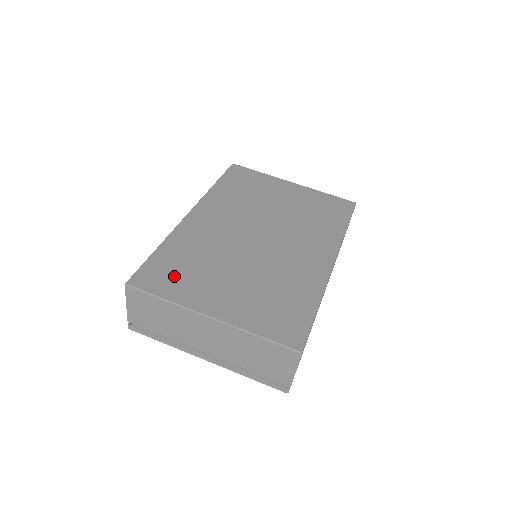
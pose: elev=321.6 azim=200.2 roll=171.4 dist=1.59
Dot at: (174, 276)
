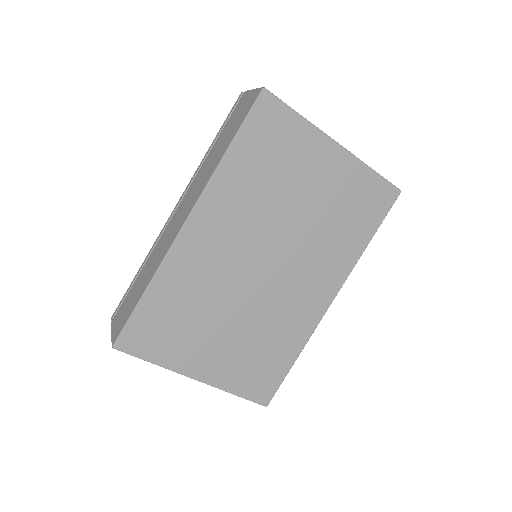
Dot at: (164, 334)
